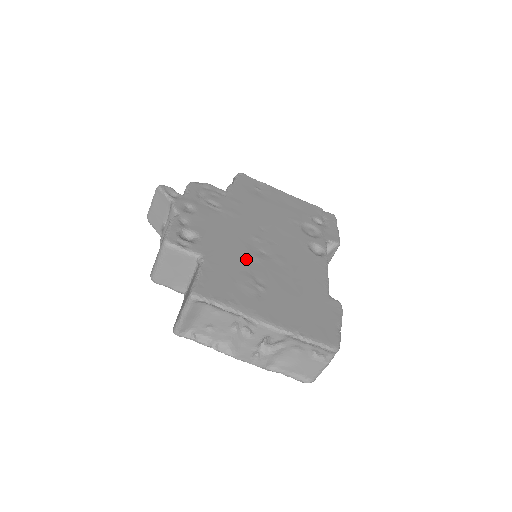
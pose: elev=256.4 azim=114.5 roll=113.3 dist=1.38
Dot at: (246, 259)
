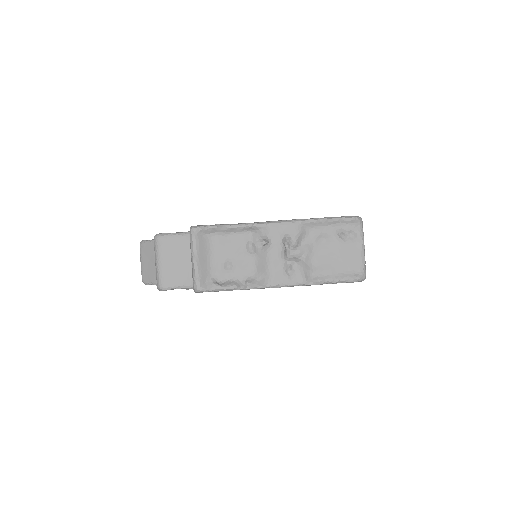
Dot at: occluded
